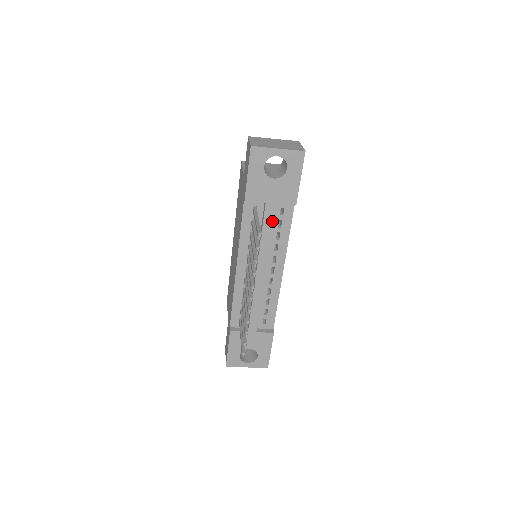
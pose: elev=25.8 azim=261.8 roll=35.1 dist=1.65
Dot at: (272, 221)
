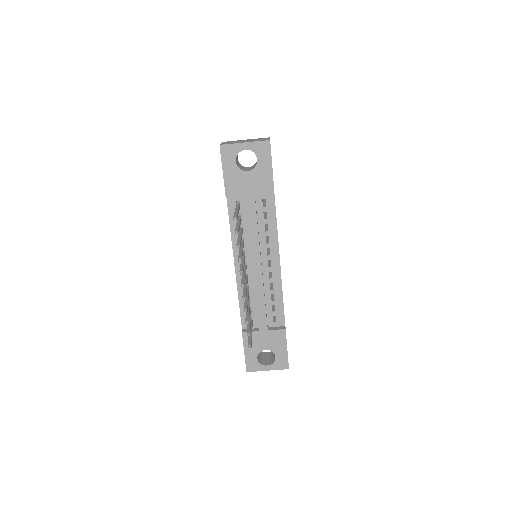
Dot at: (256, 213)
